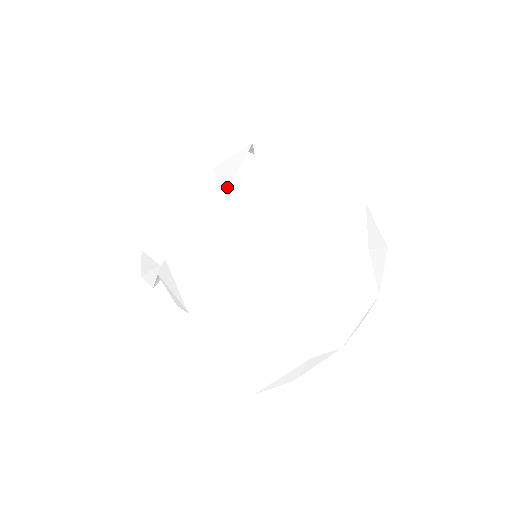
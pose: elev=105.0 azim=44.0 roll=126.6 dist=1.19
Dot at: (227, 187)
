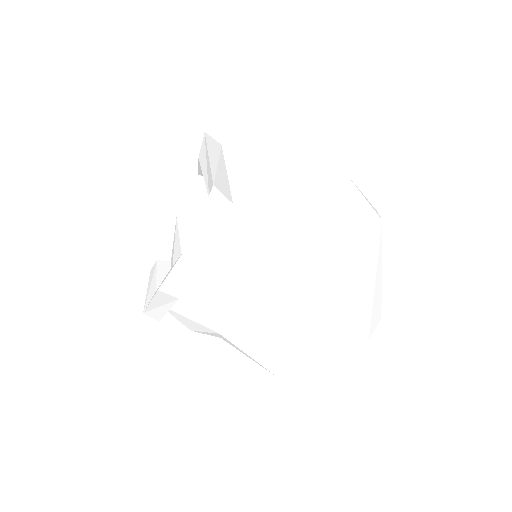
Dot at: (231, 199)
